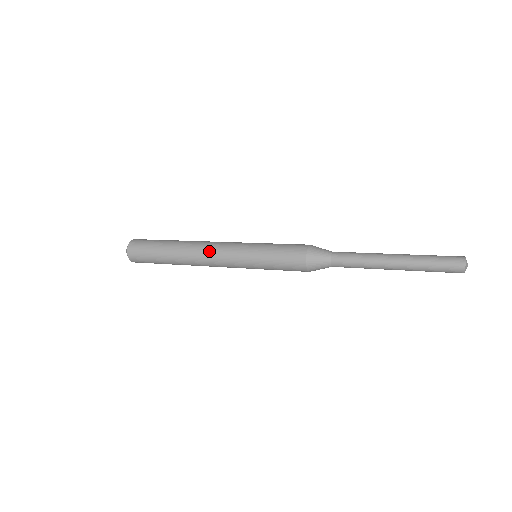
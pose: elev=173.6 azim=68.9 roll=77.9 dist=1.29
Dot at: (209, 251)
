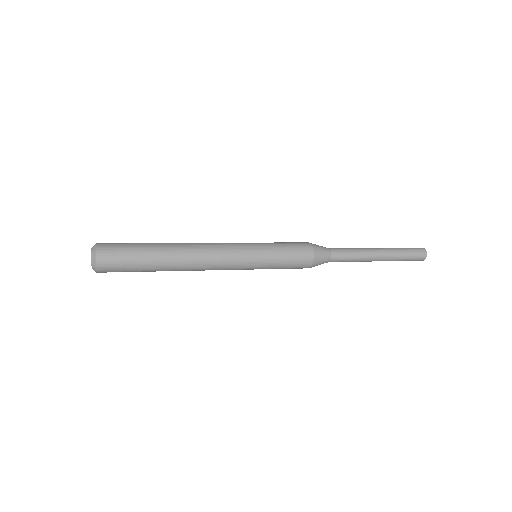
Dot at: (212, 262)
